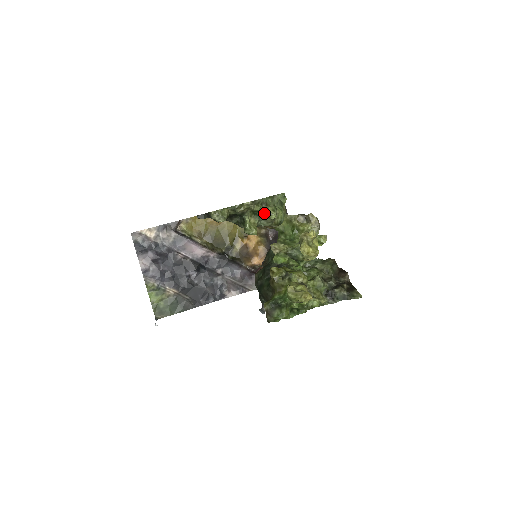
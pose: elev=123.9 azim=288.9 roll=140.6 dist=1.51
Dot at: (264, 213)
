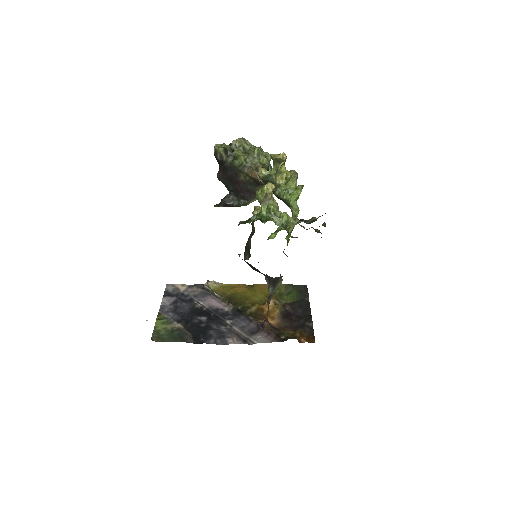
Dot at: (252, 150)
